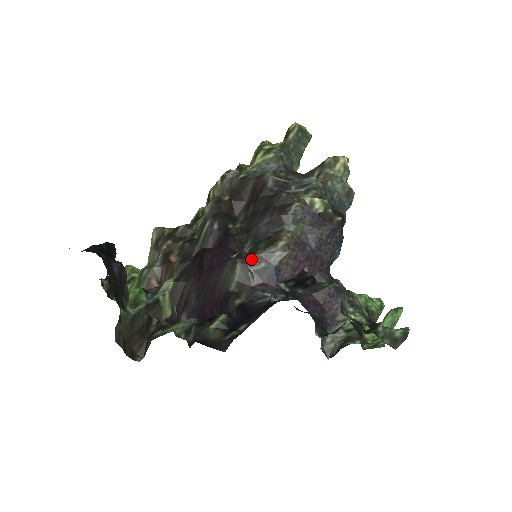
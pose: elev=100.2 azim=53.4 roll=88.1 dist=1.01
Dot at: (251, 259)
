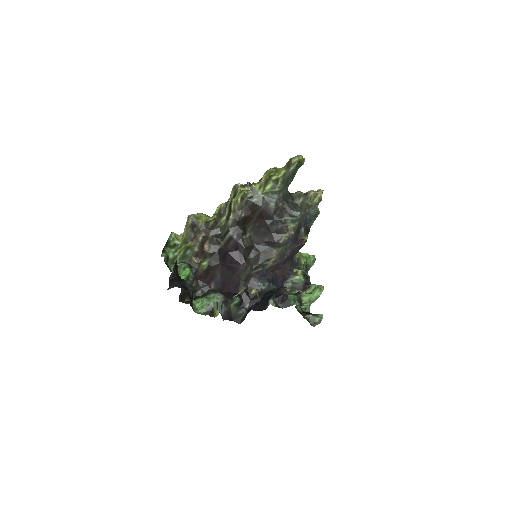
Dot at: (255, 267)
